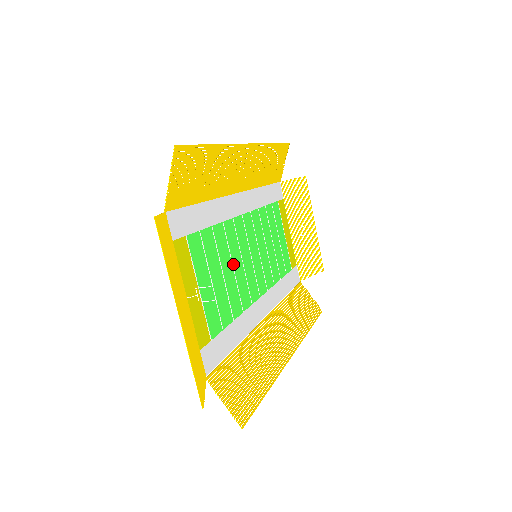
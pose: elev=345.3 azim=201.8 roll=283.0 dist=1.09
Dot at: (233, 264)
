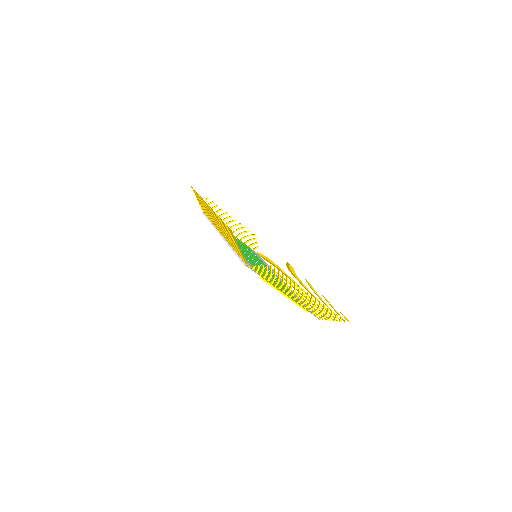
Dot at: occluded
